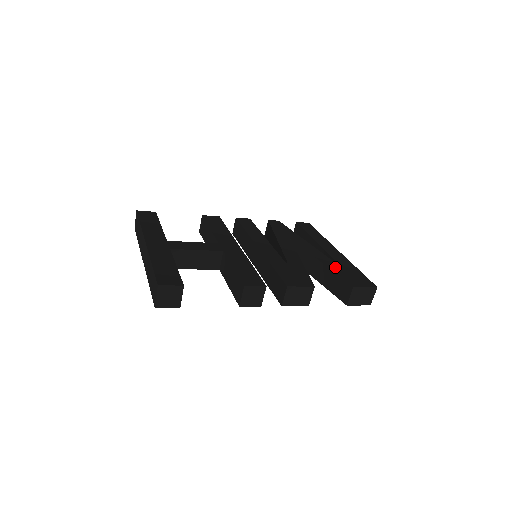
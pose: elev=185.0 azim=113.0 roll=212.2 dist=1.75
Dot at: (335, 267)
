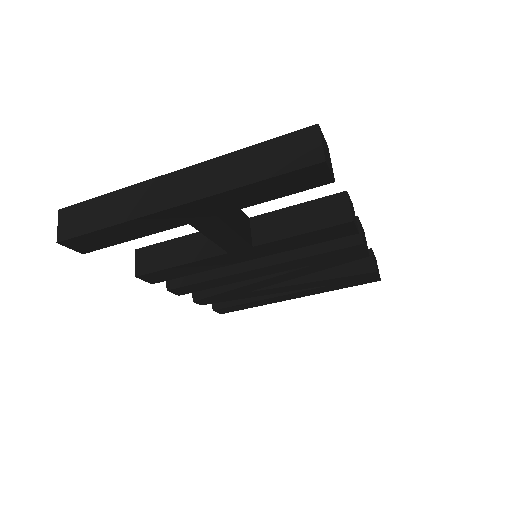
Dot at: occluded
